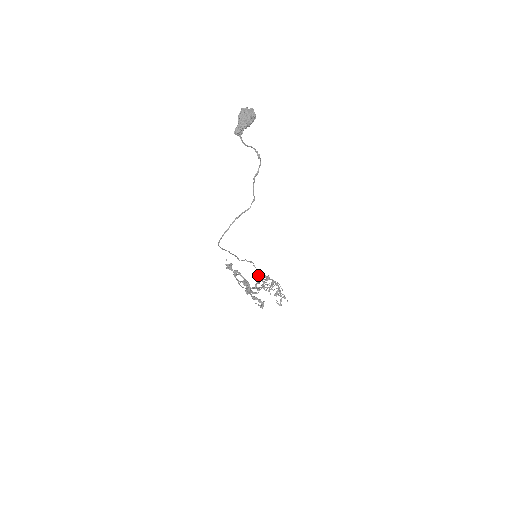
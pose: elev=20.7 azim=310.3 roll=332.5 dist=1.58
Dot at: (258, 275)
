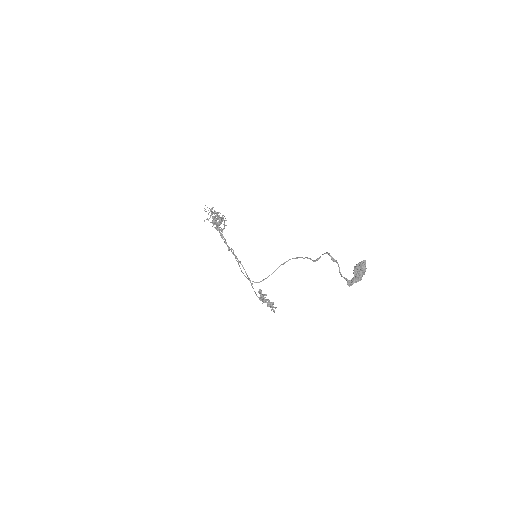
Dot at: (215, 223)
